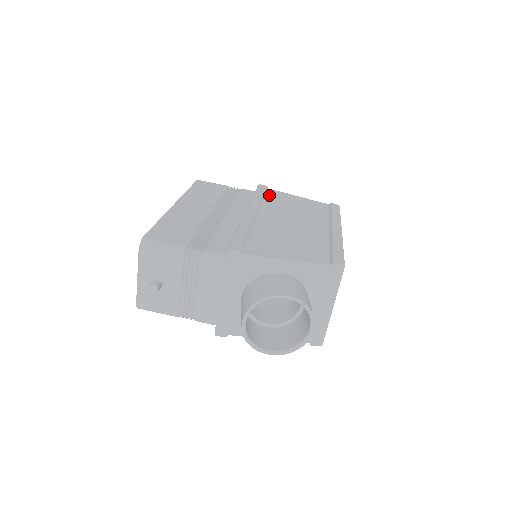
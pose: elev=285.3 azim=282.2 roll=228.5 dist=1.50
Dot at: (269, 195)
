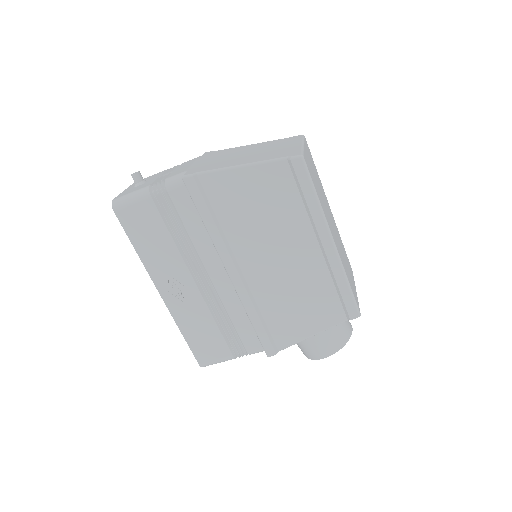
Dot at: (214, 201)
